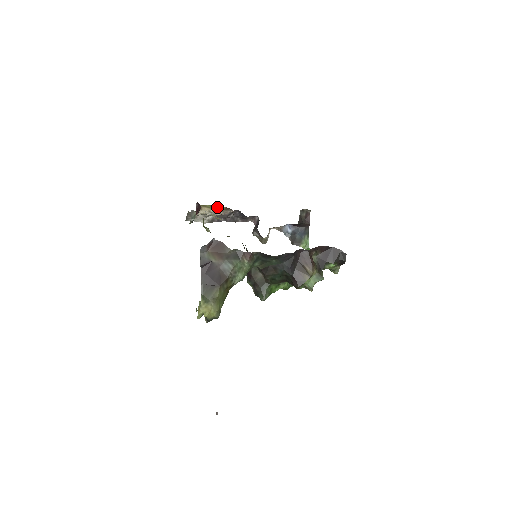
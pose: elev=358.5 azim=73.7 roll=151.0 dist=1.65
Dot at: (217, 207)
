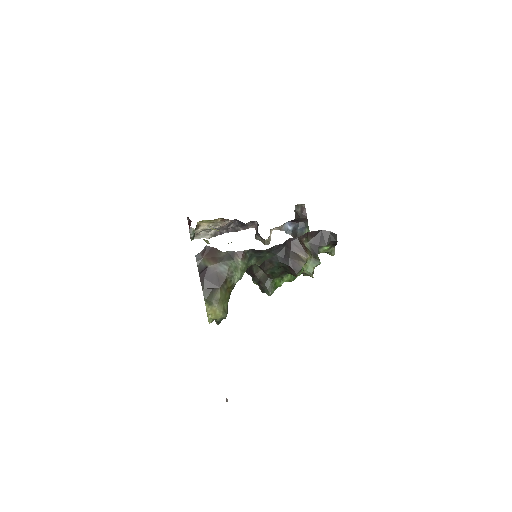
Dot at: (214, 220)
